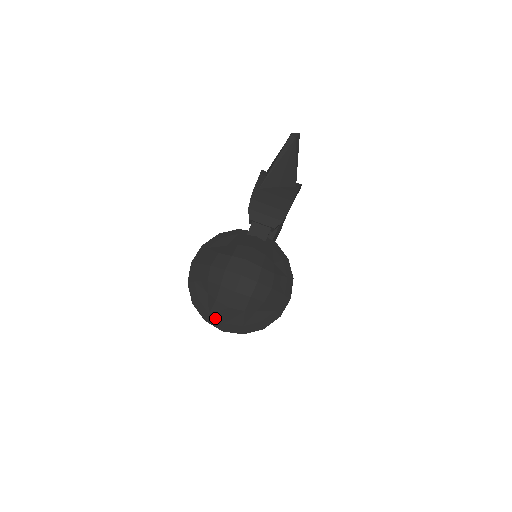
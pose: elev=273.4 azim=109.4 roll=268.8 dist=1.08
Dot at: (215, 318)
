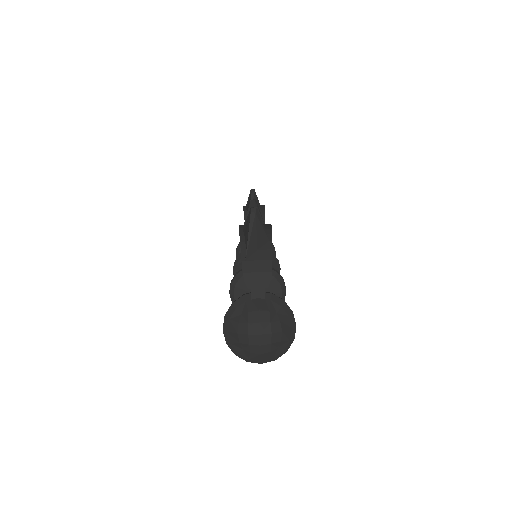
Dot at: (254, 359)
